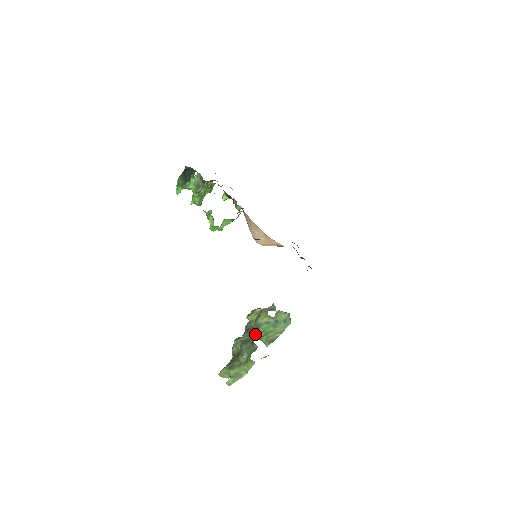
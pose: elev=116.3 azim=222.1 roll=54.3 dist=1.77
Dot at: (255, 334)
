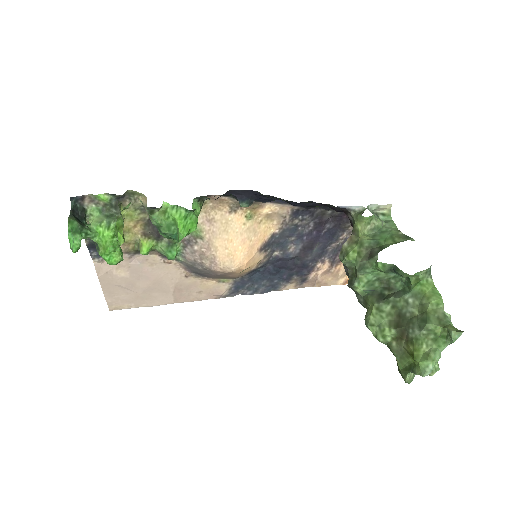
Dot at: (385, 246)
